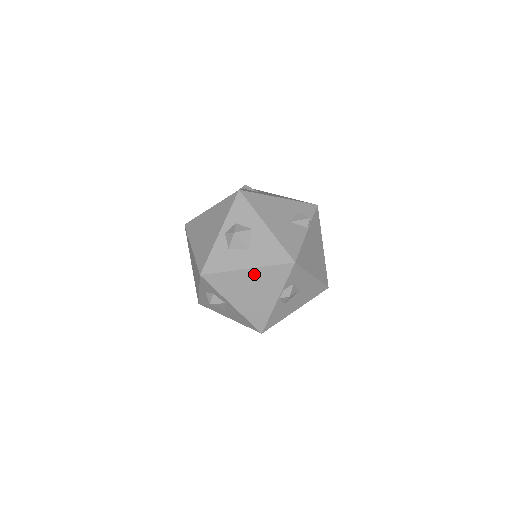
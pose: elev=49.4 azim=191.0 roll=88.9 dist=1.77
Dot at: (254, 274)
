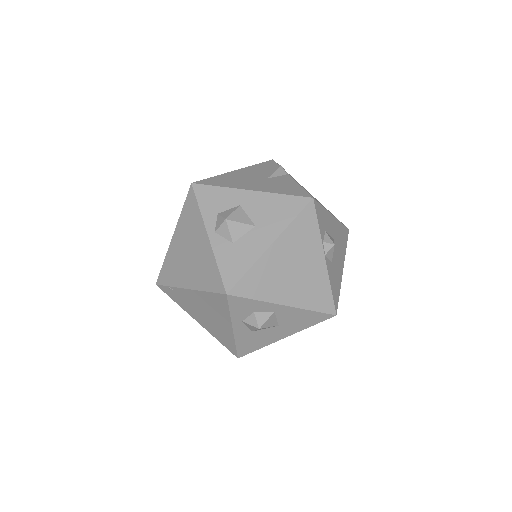
Dot at: (282, 246)
